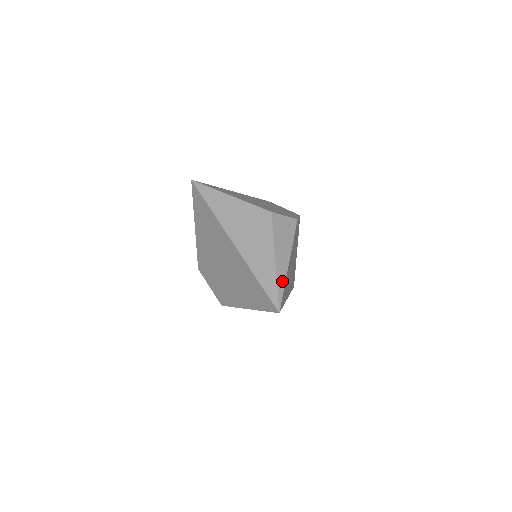
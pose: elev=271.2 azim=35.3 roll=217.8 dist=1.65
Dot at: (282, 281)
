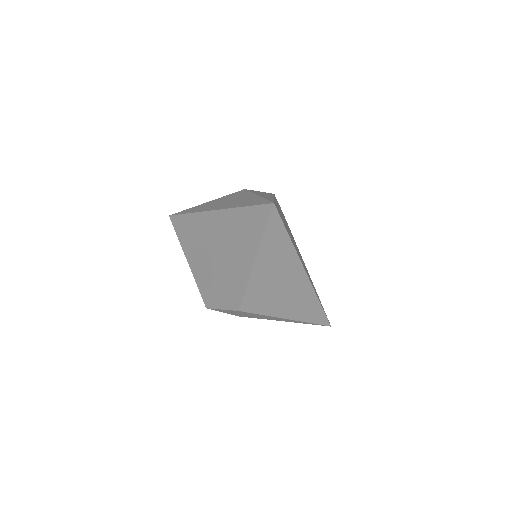
Dot at: (270, 199)
